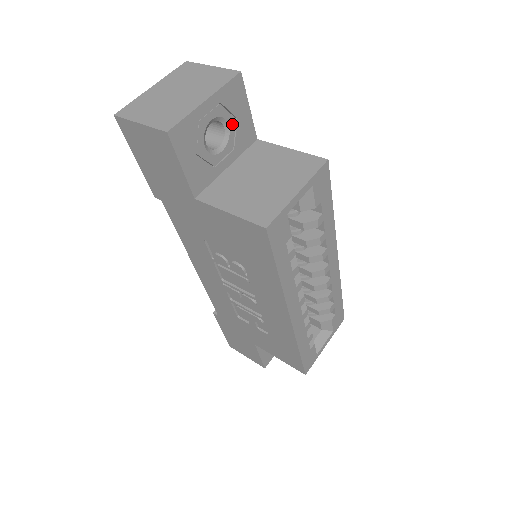
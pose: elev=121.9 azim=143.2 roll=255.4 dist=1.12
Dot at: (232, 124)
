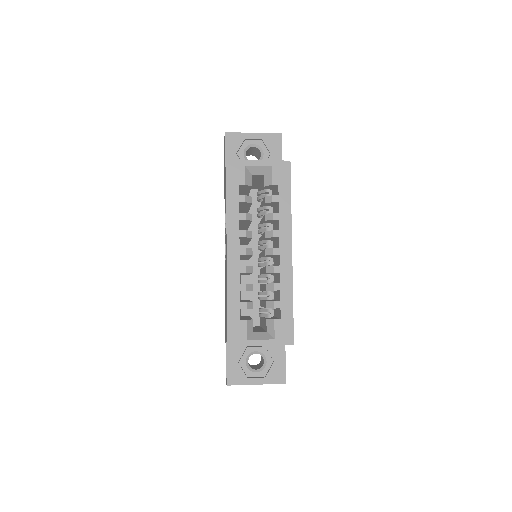
Dot at: (266, 155)
